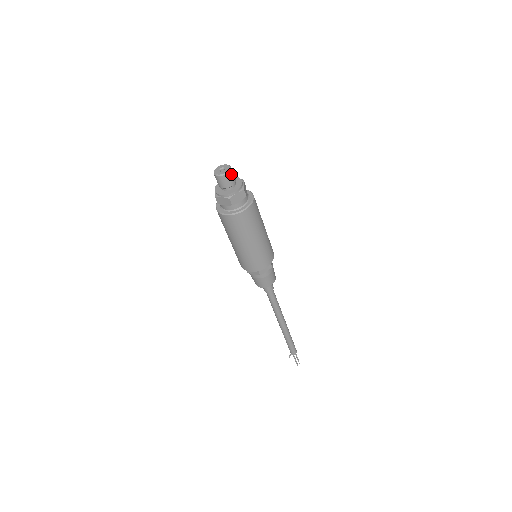
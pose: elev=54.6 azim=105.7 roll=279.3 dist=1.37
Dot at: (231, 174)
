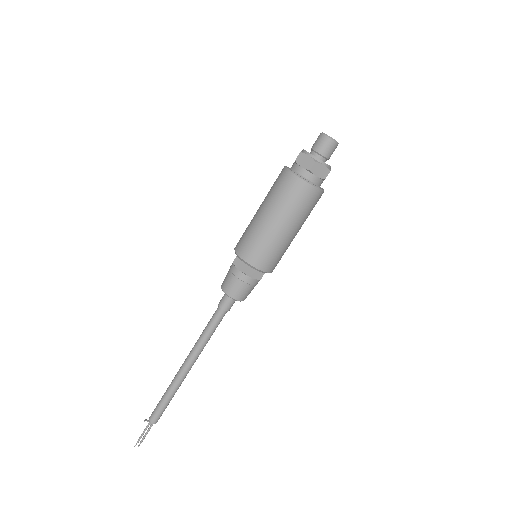
Dot at: (335, 147)
